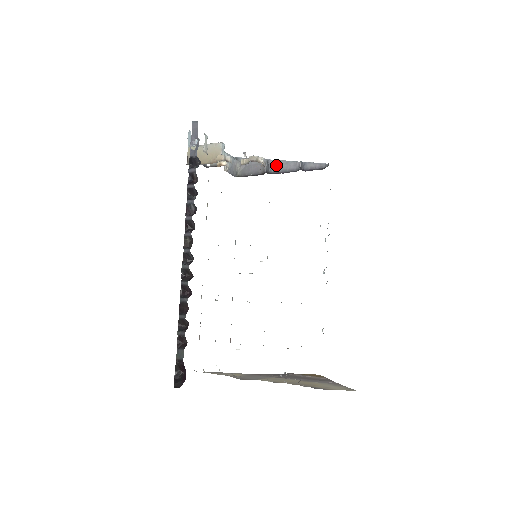
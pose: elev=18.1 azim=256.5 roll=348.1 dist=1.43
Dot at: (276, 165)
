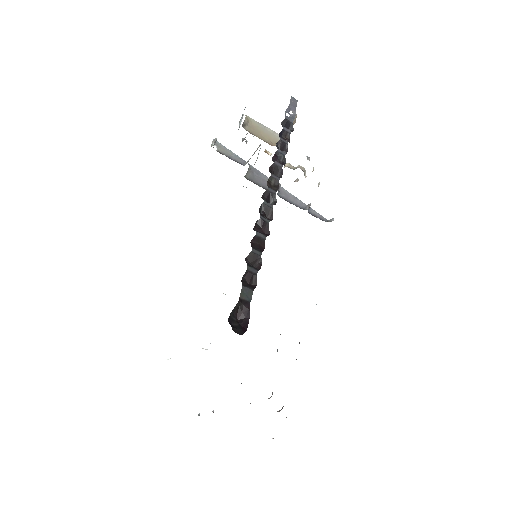
Dot at: (285, 193)
